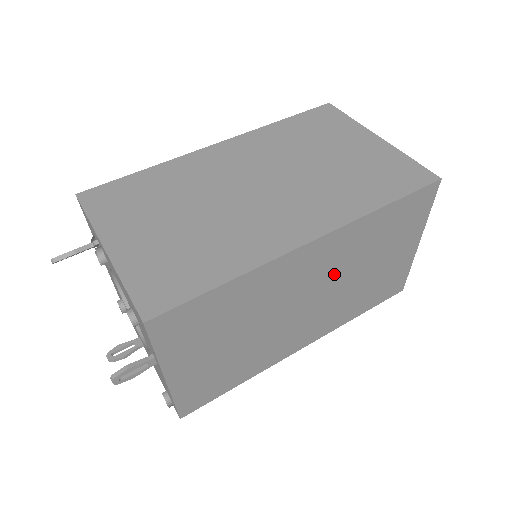
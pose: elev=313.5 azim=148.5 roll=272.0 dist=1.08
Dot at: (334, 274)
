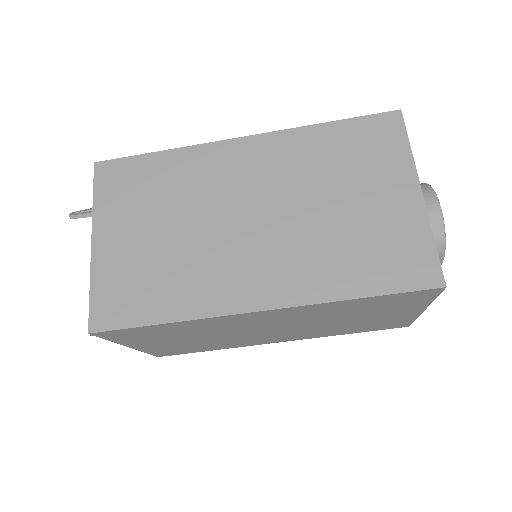
Dot at: (300, 321)
